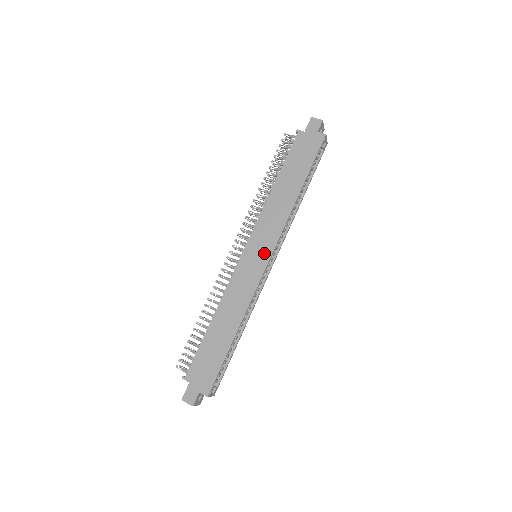
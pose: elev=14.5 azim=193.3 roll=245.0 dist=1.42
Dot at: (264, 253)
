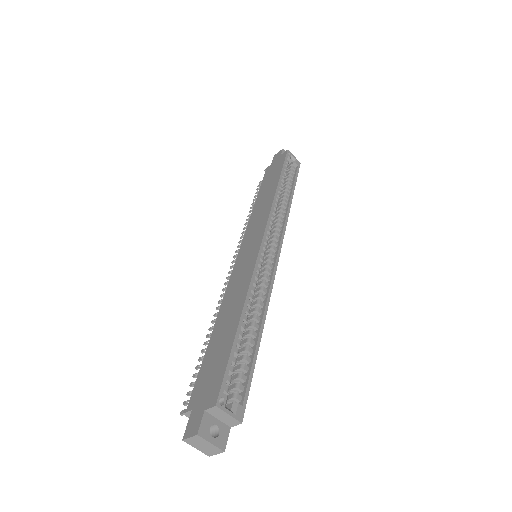
Dot at: (256, 239)
